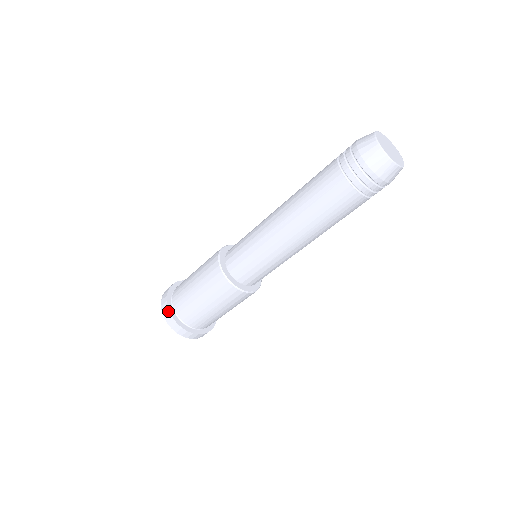
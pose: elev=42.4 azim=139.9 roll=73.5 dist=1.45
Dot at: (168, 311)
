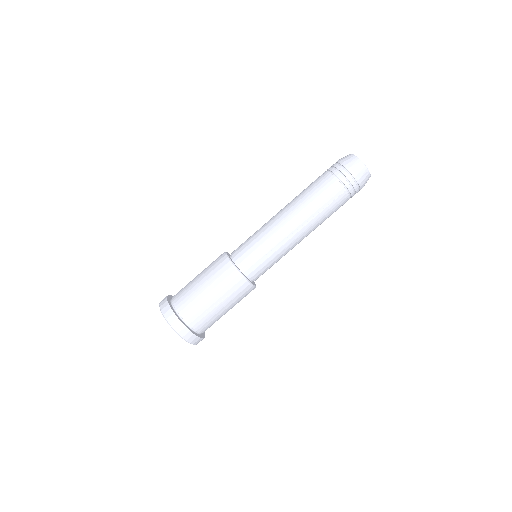
Dot at: (167, 296)
